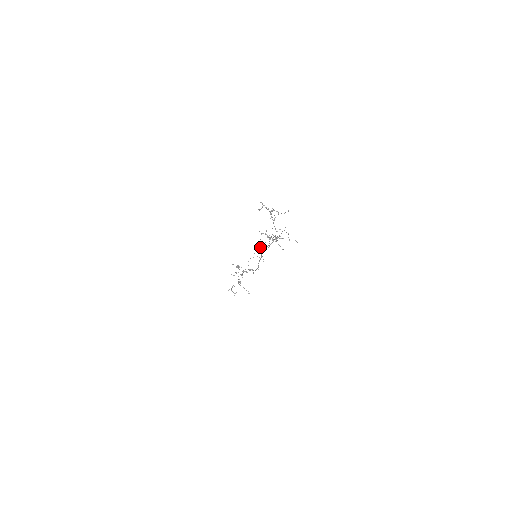
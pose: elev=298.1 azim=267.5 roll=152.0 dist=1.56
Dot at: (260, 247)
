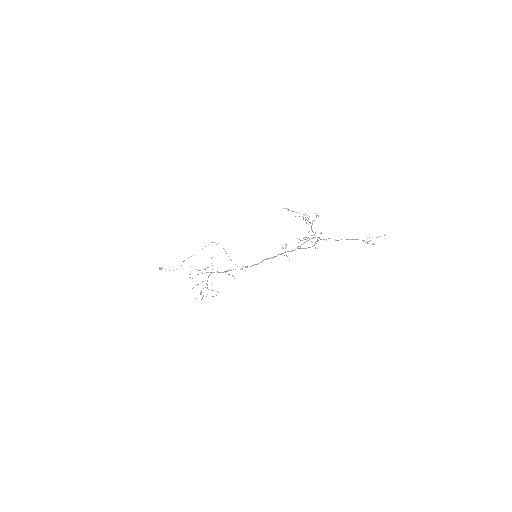
Dot at: (285, 248)
